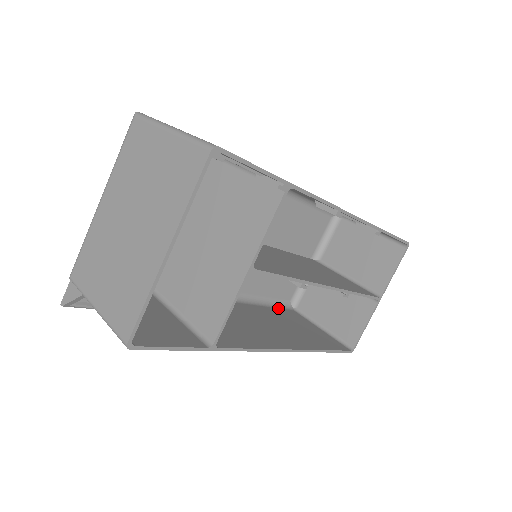
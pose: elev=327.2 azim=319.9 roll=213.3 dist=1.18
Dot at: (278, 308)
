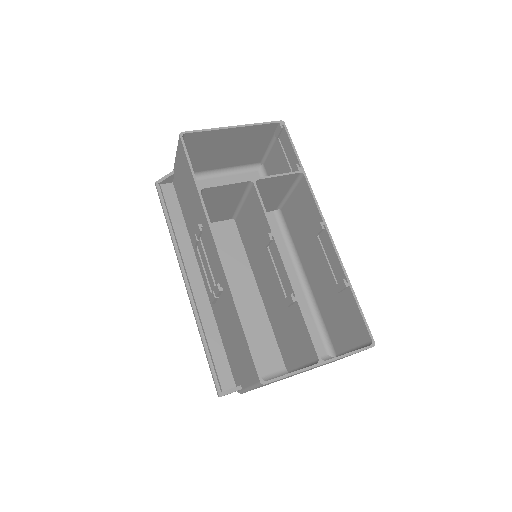
Dot at: occluded
